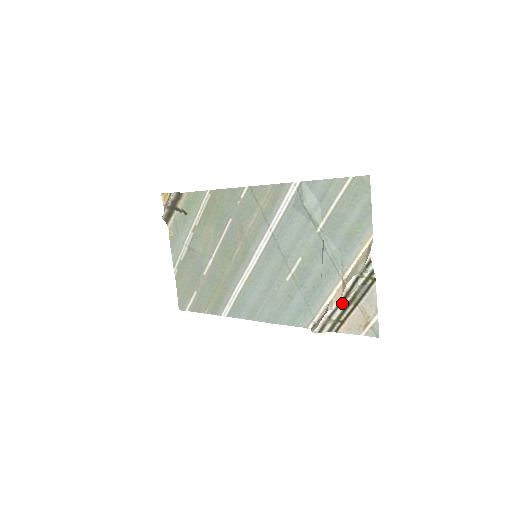
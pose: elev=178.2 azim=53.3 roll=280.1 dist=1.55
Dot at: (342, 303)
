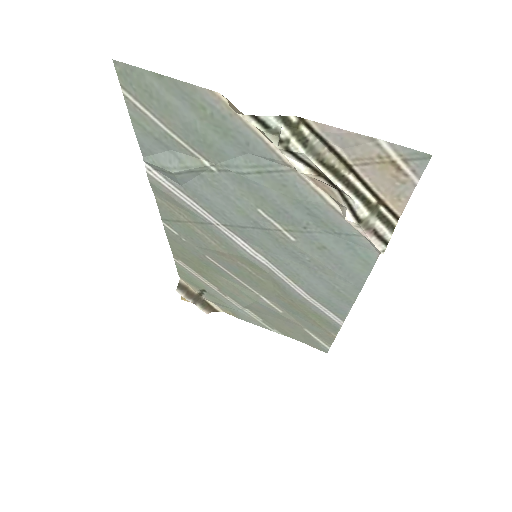
Dot at: (339, 190)
